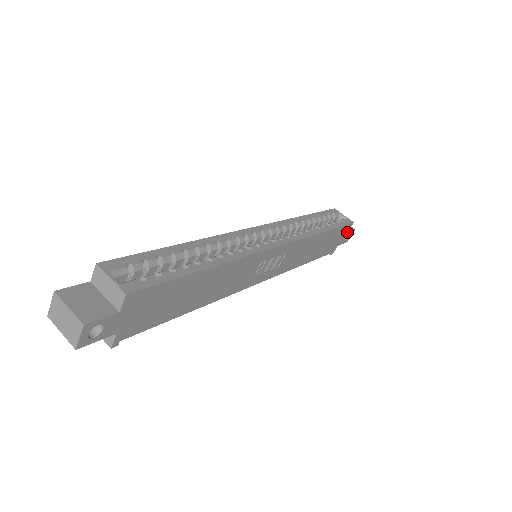
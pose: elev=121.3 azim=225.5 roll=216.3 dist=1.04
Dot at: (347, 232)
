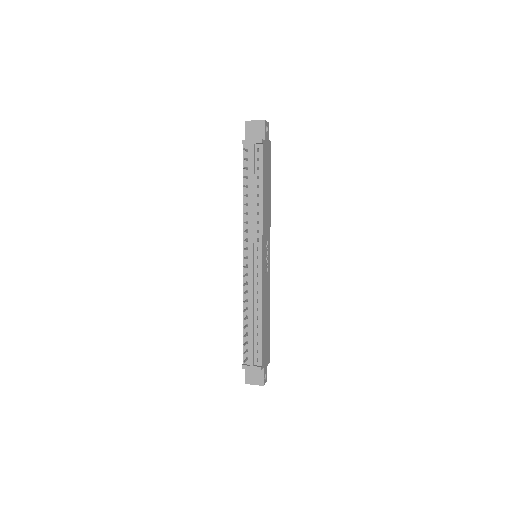
Dot at: occluded
